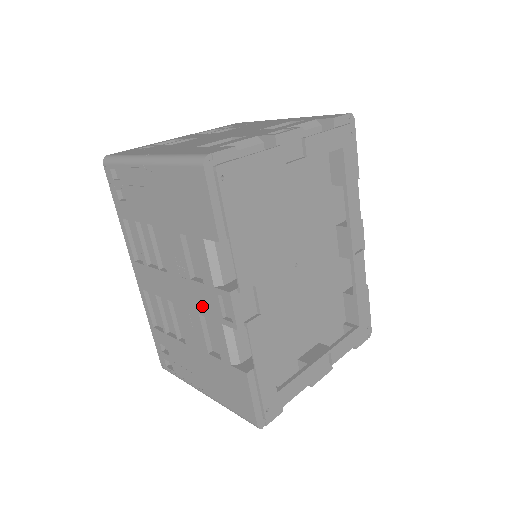
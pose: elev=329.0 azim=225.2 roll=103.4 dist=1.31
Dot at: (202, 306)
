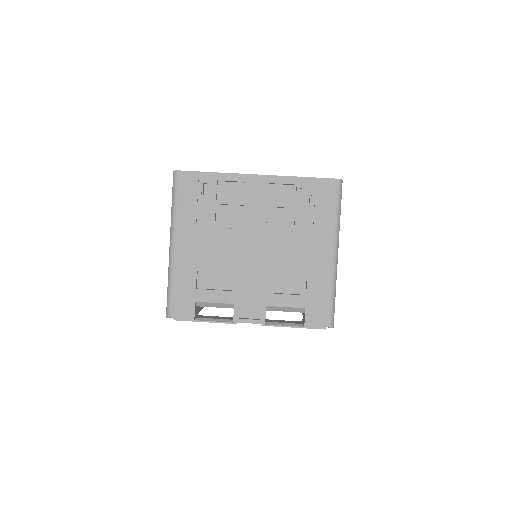
Dot at: occluded
